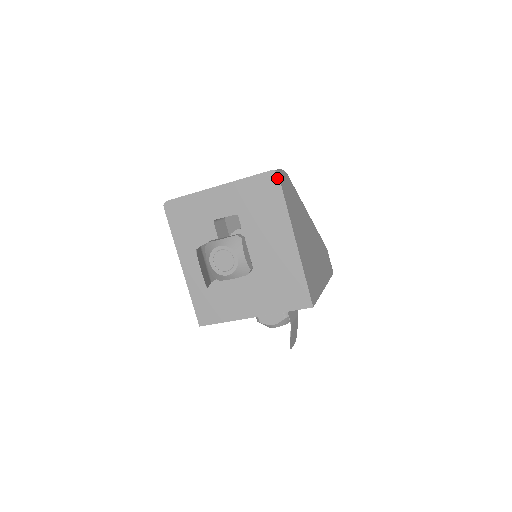
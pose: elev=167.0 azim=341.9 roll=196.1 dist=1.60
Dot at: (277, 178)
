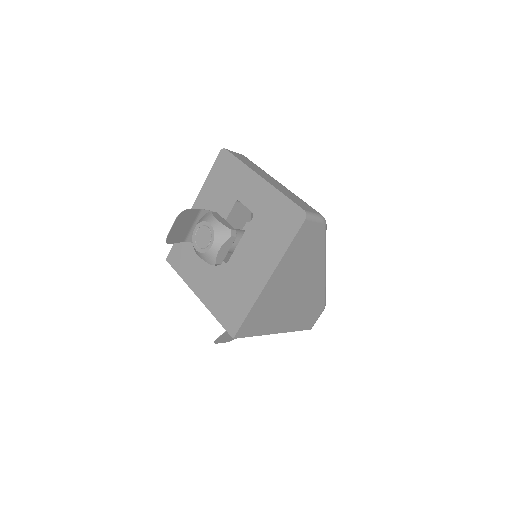
Dot at: (302, 221)
